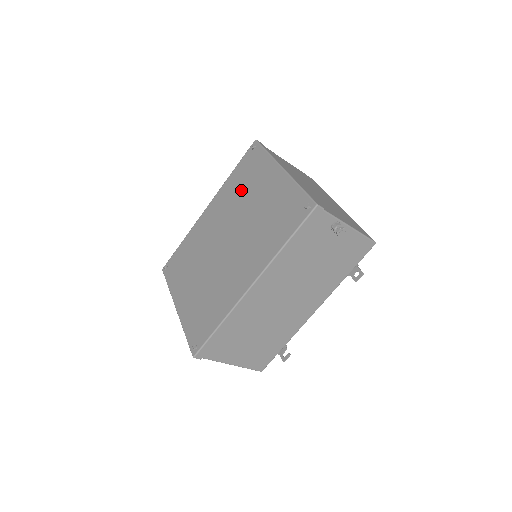
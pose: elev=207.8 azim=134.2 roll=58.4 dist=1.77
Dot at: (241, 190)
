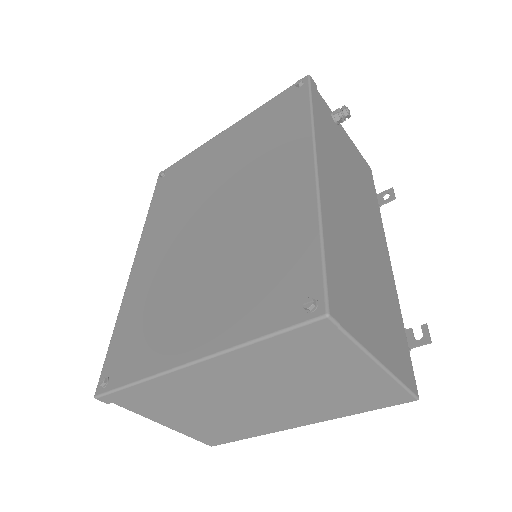
Dot at: (183, 191)
